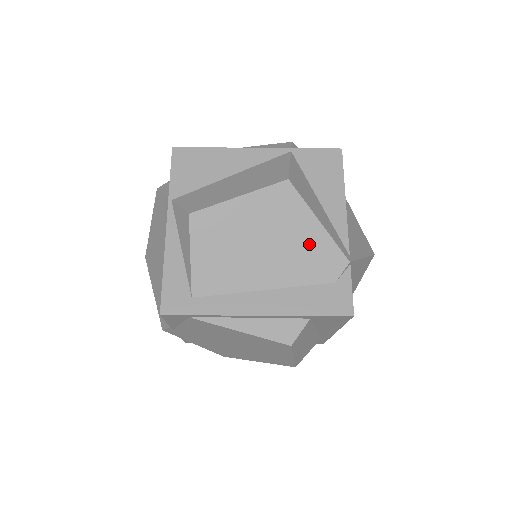
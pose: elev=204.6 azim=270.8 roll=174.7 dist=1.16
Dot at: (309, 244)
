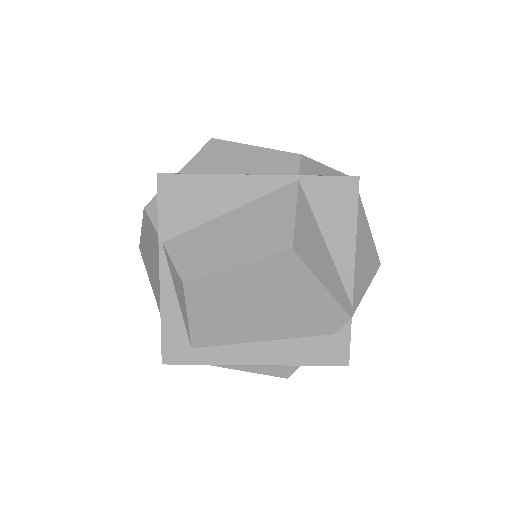
Dot at: (311, 305)
